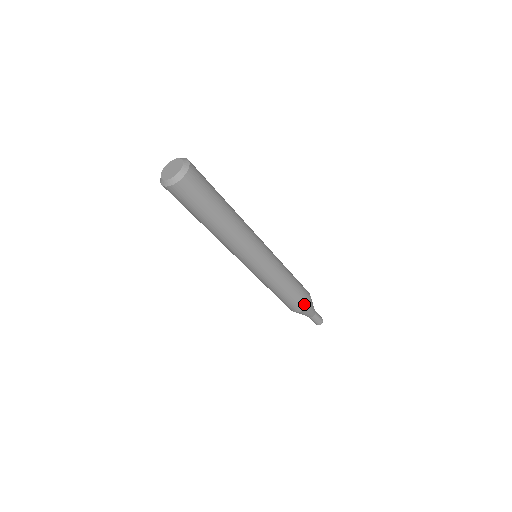
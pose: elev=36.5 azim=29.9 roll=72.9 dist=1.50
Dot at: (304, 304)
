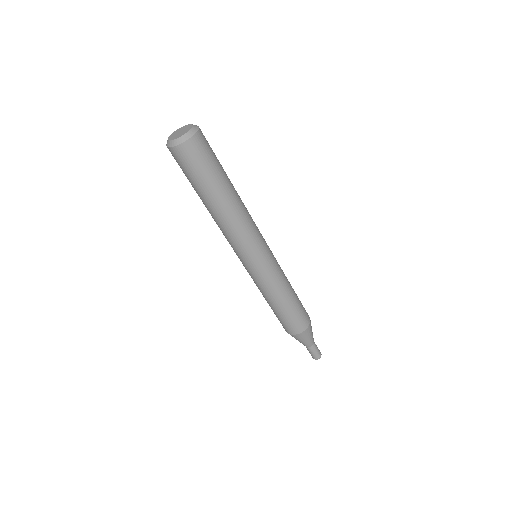
Dot at: (307, 317)
